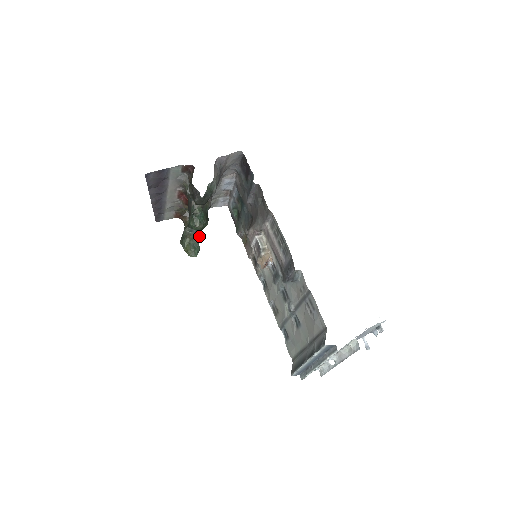
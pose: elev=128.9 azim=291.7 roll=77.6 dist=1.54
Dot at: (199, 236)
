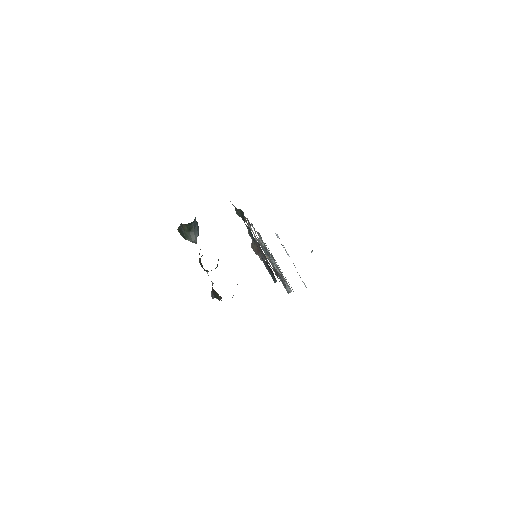
Dot at: (197, 225)
